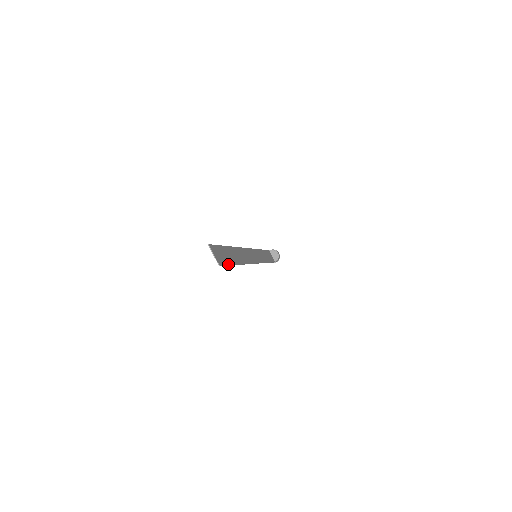
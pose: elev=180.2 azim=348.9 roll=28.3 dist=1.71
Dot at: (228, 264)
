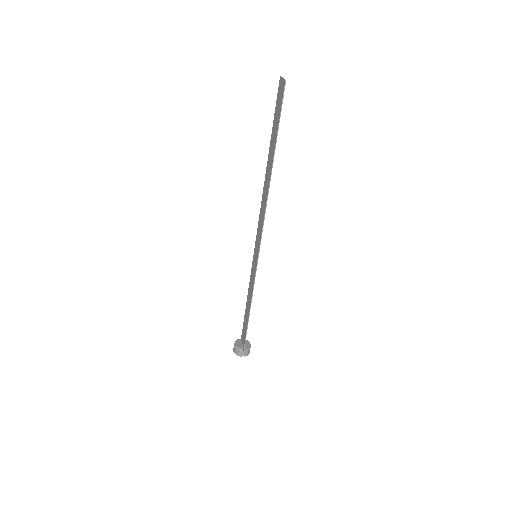
Dot at: (280, 115)
